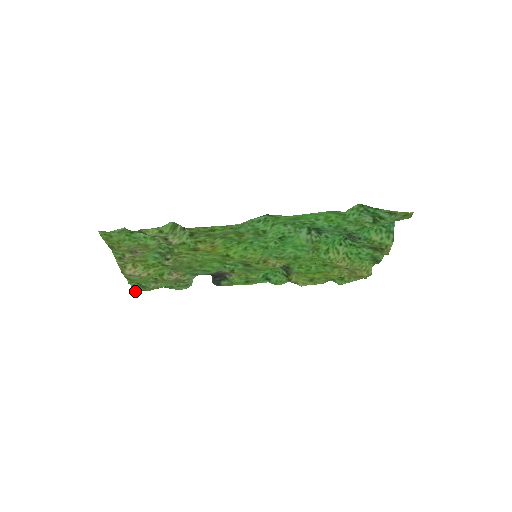
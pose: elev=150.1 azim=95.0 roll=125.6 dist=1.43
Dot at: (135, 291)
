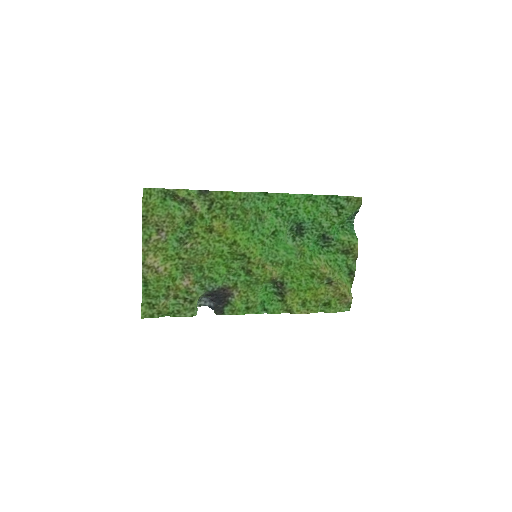
Dot at: (143, 316)
